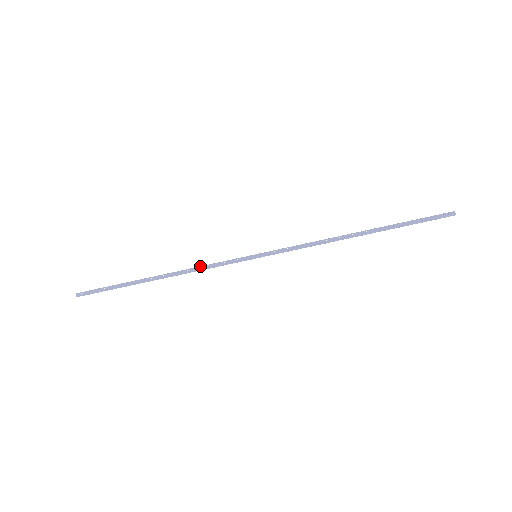
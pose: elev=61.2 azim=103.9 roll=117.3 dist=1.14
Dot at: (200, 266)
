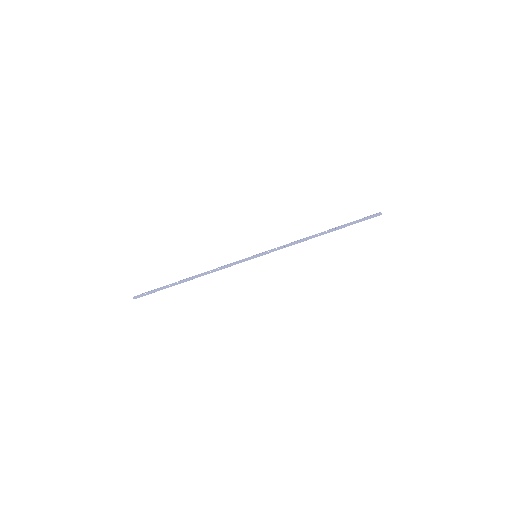
Dot at: (219, 267)
